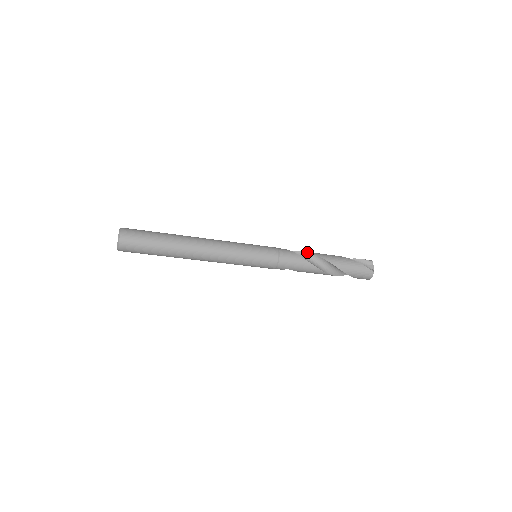
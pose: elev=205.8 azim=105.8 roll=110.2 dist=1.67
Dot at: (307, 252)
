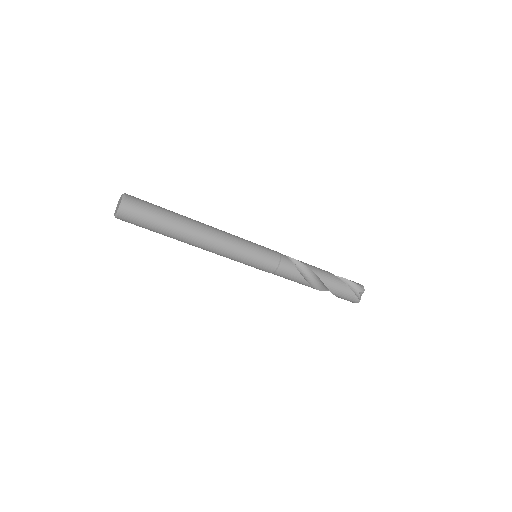
Dot at: (307, 266)
